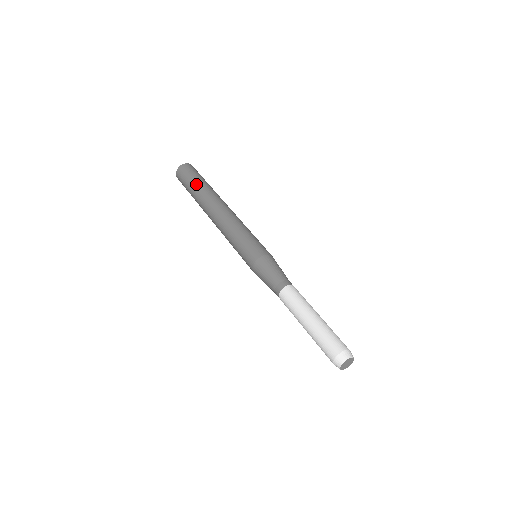
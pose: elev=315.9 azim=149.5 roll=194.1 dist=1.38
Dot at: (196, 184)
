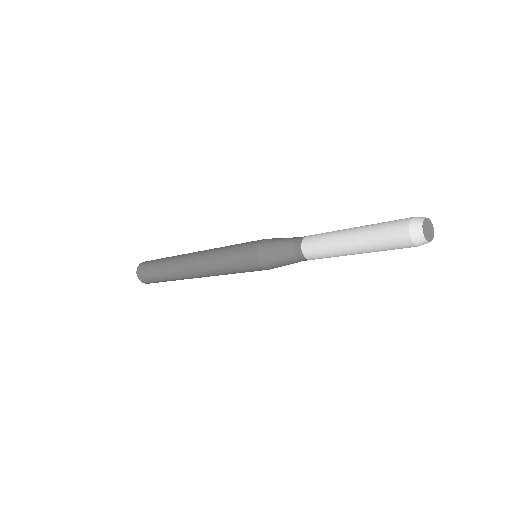
Dot at: occluded
